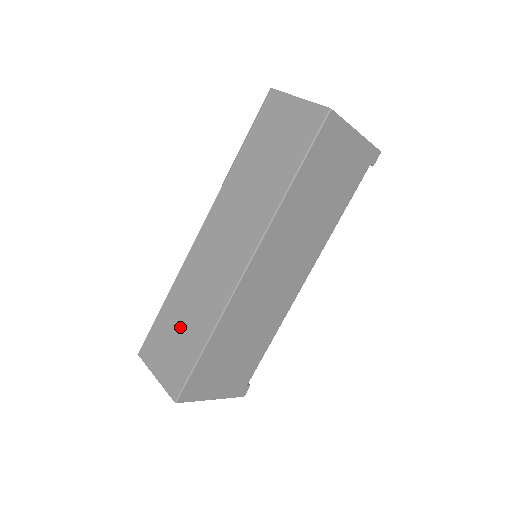
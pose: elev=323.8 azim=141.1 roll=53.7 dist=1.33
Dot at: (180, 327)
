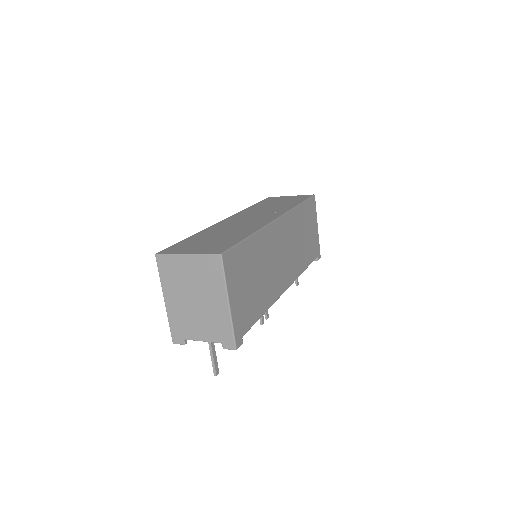
Dot at: (215, 237)
